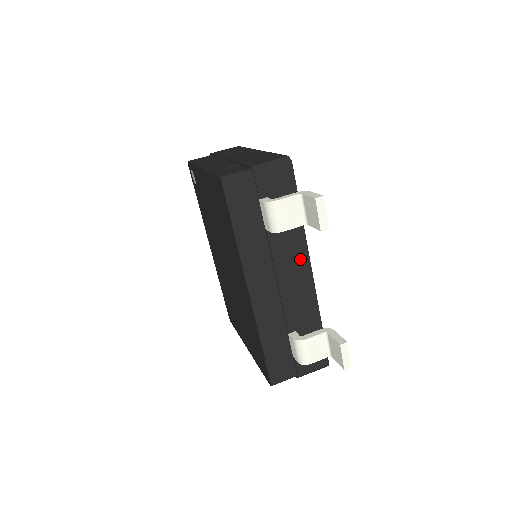
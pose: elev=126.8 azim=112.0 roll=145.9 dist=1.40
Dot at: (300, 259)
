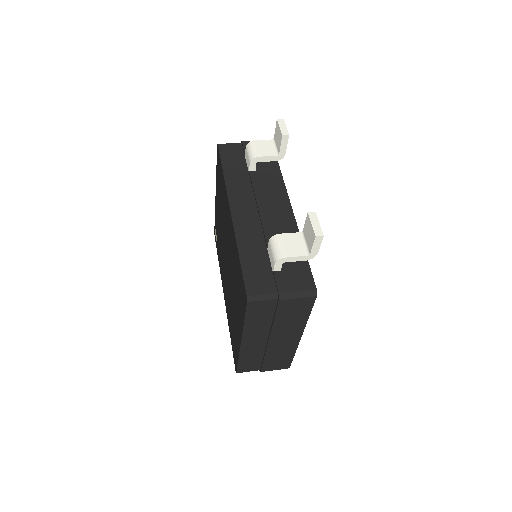
Dot at: (279, 194)
